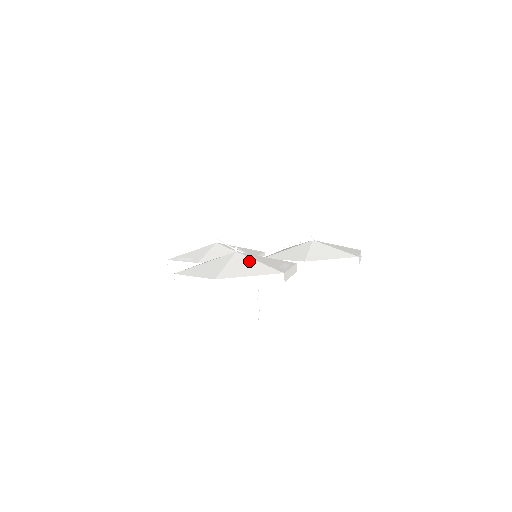
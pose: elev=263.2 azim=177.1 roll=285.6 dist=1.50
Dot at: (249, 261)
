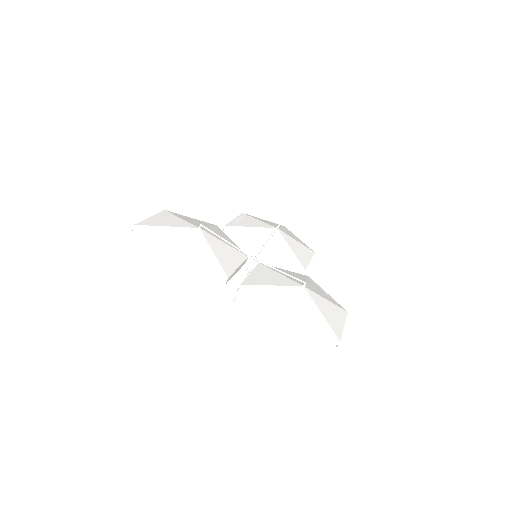
Dot at: (324, 301)
